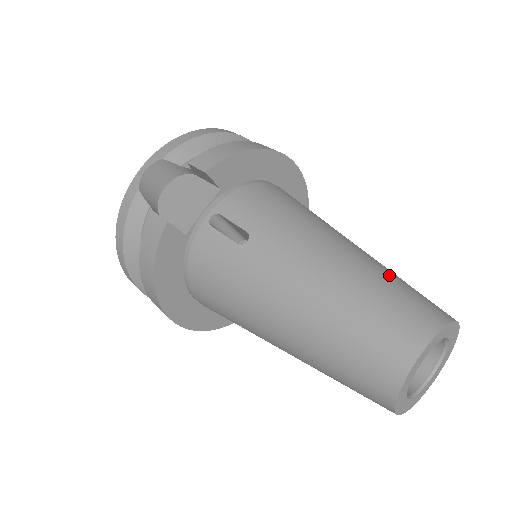
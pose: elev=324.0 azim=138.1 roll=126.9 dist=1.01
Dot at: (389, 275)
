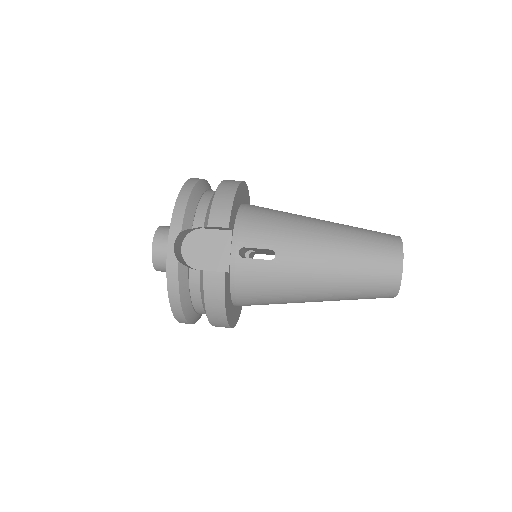
Dot at: (359, 231)
